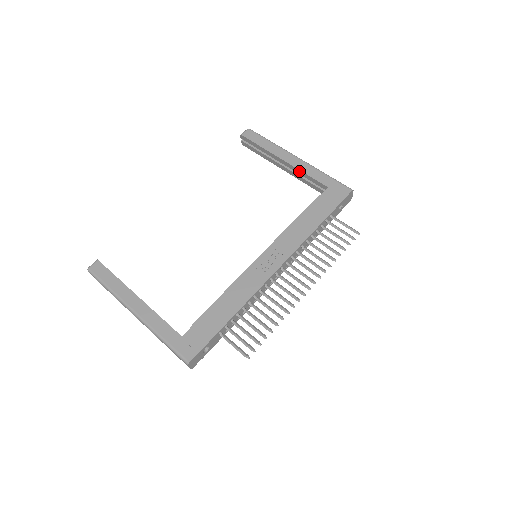
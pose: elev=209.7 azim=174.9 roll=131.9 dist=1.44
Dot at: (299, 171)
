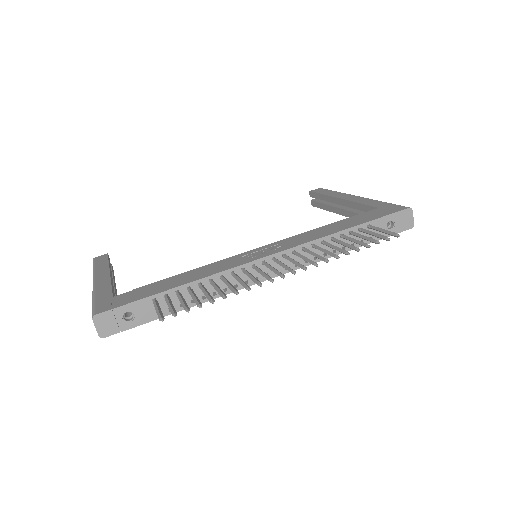
Dot at: (353, 204)
